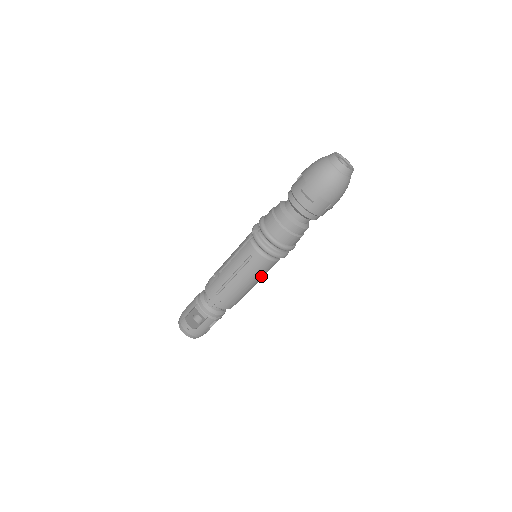
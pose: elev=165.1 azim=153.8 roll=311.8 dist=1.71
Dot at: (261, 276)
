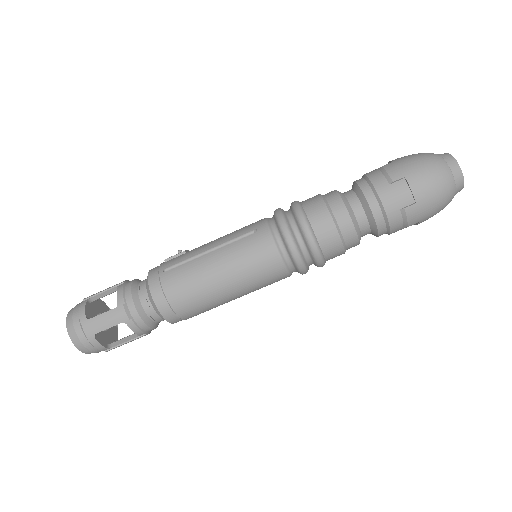
Dot at: (246, 277)
